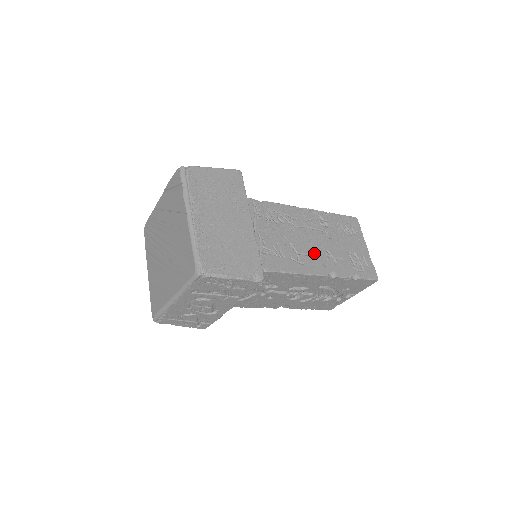
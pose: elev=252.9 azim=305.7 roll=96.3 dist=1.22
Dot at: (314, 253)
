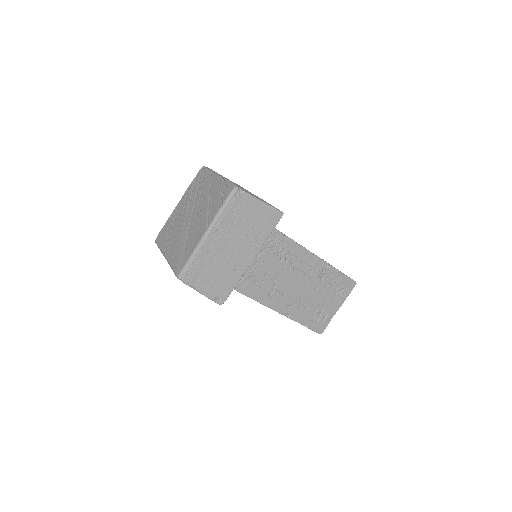
Dot at: (289, 294)
